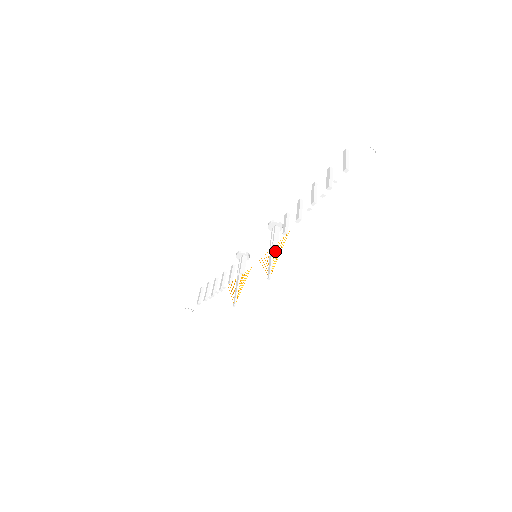
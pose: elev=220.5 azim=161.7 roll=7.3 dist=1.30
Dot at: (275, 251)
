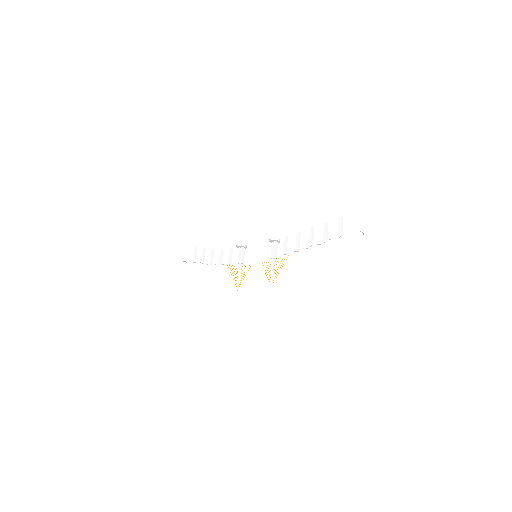
Dot at: occluded
